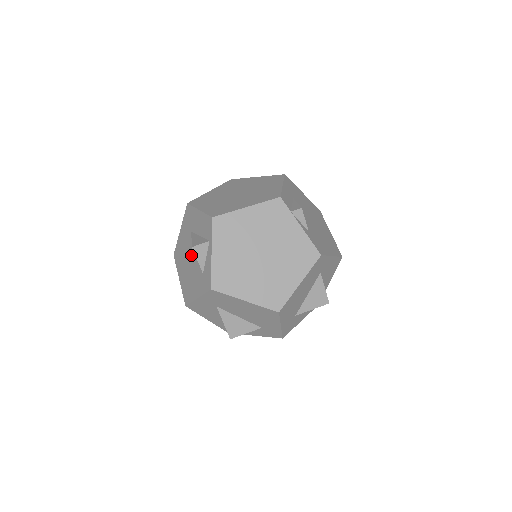
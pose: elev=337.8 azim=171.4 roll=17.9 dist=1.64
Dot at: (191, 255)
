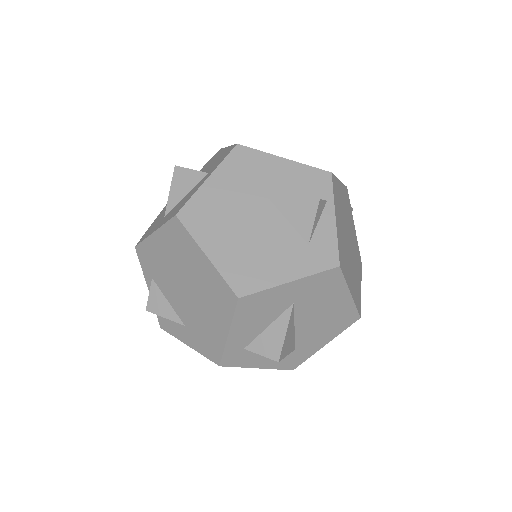
Dot at: (260, 217)
